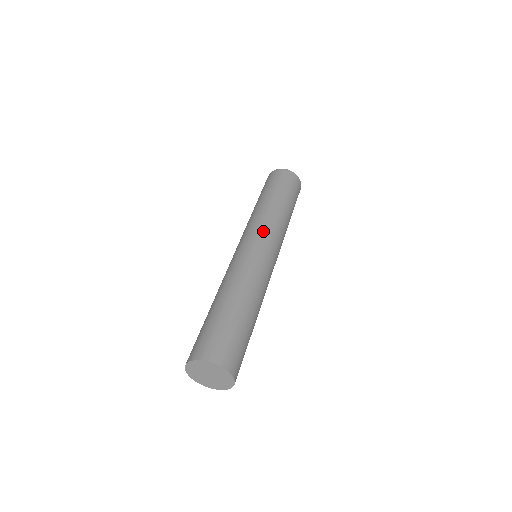
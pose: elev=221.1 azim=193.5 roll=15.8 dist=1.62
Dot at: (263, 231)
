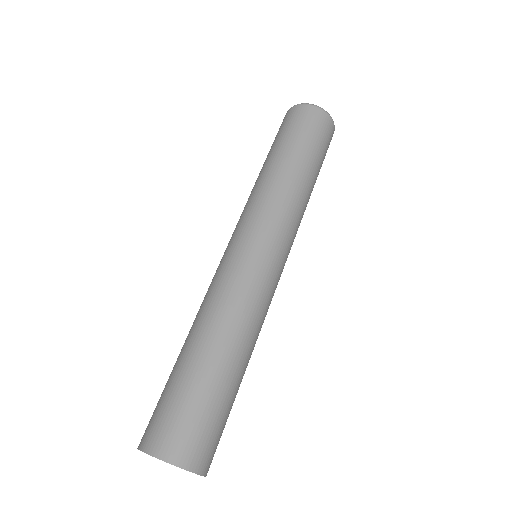
Dot at: (287, 236)
